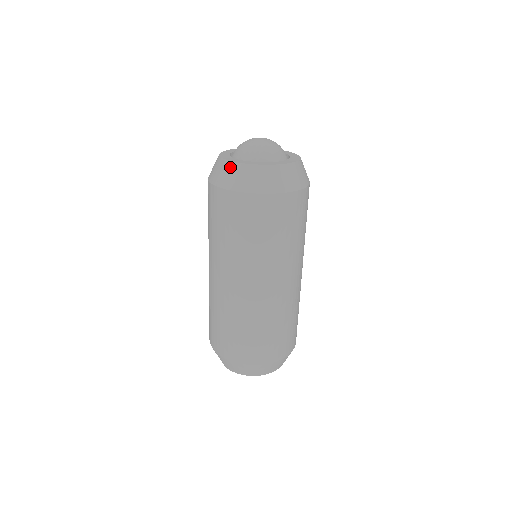
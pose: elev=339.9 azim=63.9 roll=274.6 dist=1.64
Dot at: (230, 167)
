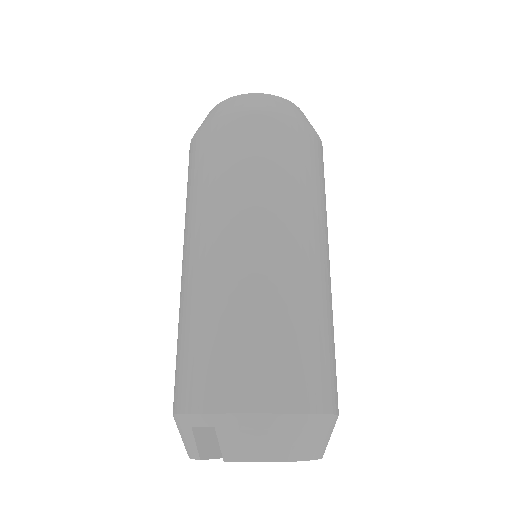
Dot at: (242, 97)
